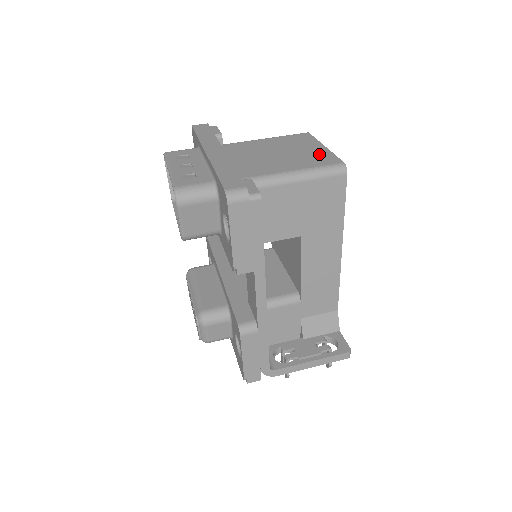
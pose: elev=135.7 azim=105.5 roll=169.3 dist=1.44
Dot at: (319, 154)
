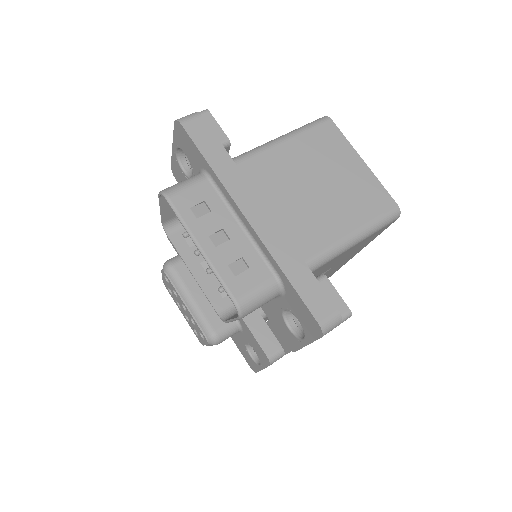
Dot at: (365, 185)
